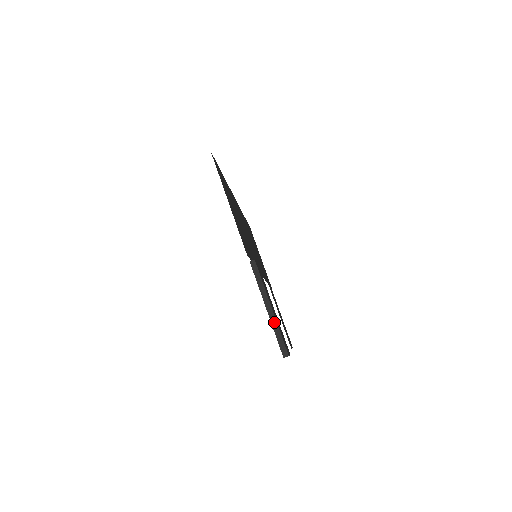
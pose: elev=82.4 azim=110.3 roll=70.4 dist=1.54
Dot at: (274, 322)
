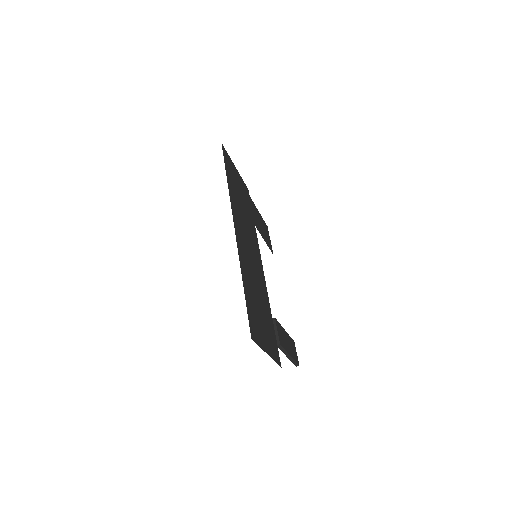
Dot at: (292, 359)
